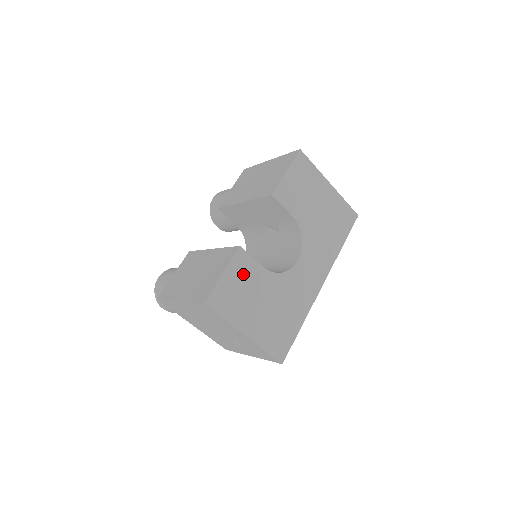
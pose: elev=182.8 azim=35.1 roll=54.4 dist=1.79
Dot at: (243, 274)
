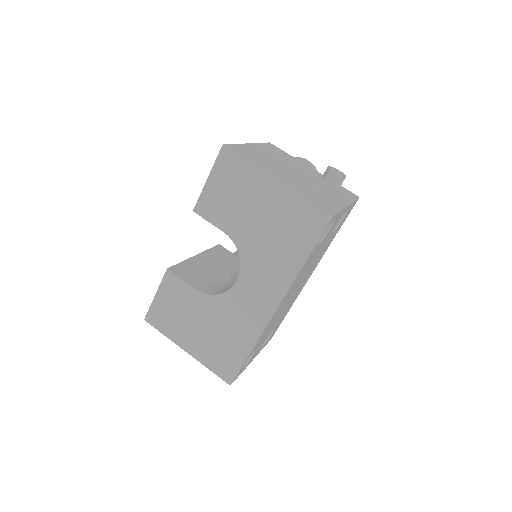
Dot at: (175, 295)
